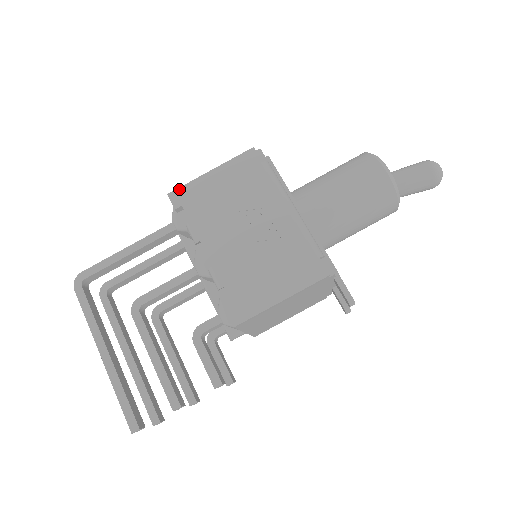
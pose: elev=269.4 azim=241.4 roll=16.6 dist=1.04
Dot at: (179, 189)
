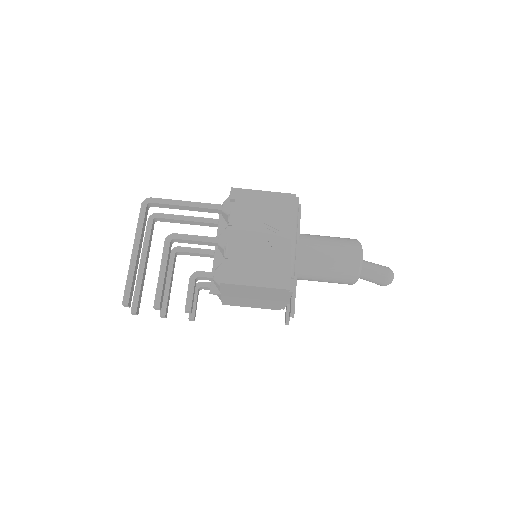
Dot at: (240, 189)
